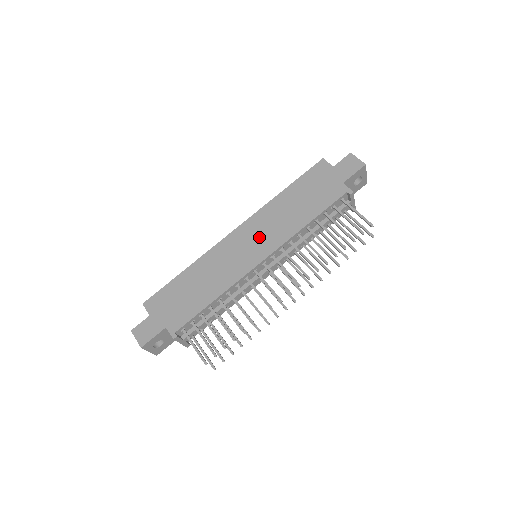
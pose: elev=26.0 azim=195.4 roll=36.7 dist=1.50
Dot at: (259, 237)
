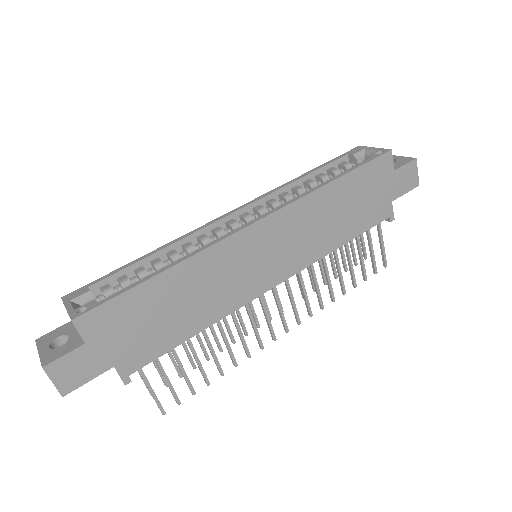
Dot at: (284, 247)
